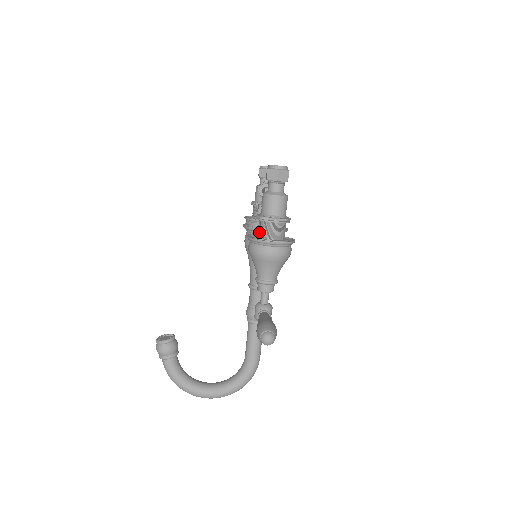
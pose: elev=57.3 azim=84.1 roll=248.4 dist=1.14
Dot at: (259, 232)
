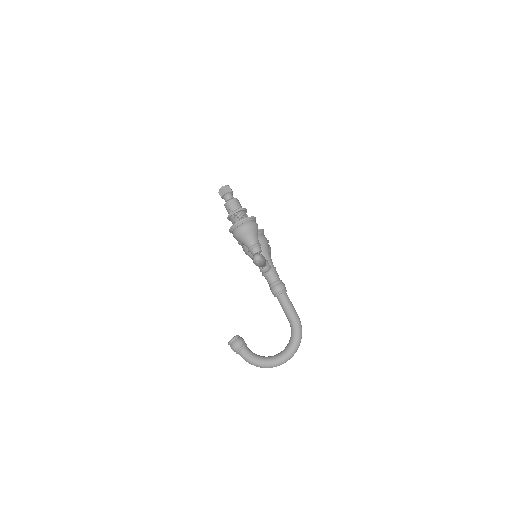
Dot at: (233, 224)
